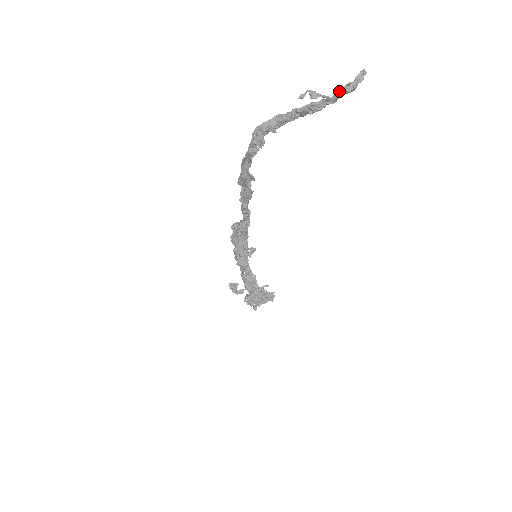
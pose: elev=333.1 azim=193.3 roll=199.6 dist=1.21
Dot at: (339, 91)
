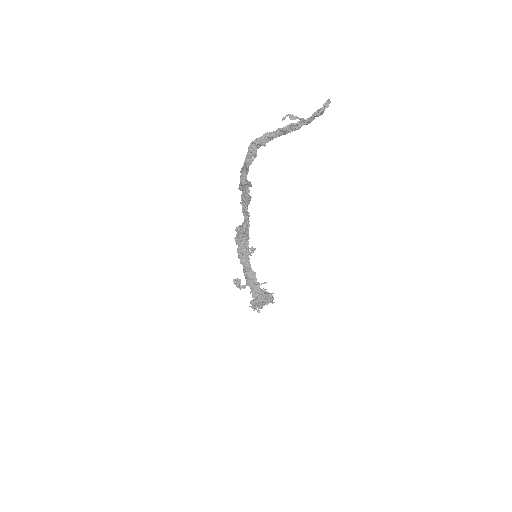
Dot at: (312, 115)
